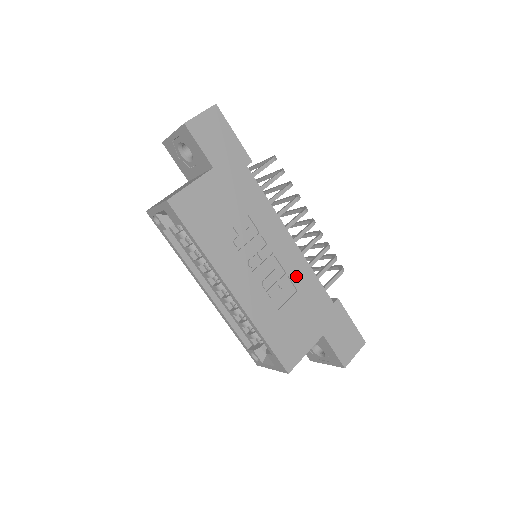
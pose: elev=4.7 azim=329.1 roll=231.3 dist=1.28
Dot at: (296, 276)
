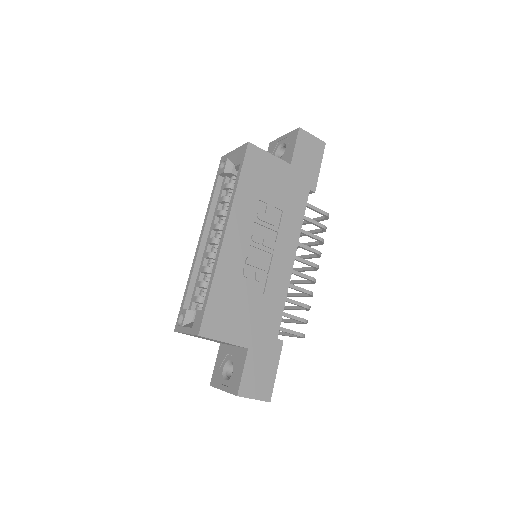
Dot at: (272, 285)
